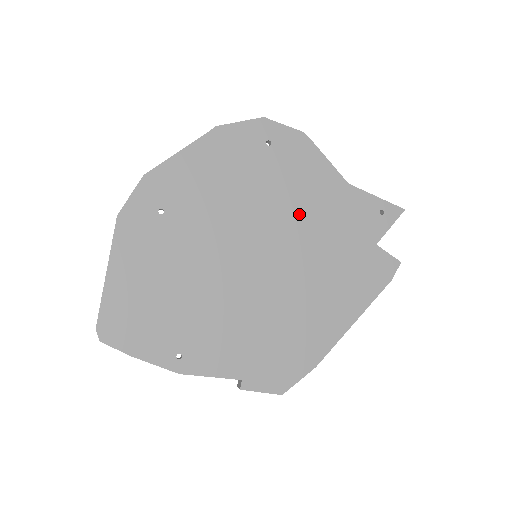
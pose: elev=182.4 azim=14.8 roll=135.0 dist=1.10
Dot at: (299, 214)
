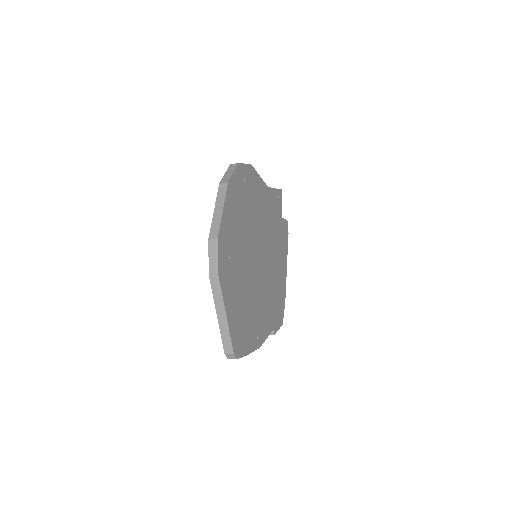
Dot at: (262, 219)
